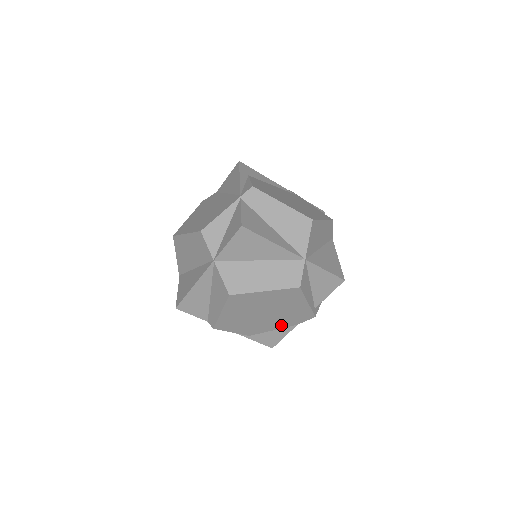
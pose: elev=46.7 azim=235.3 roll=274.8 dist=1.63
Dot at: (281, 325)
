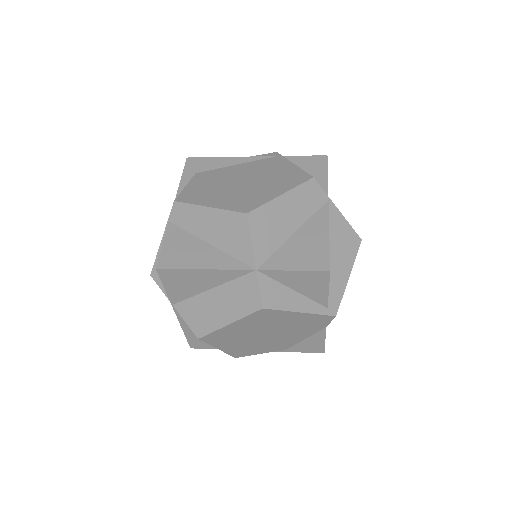
Dot at: (306, 334)
